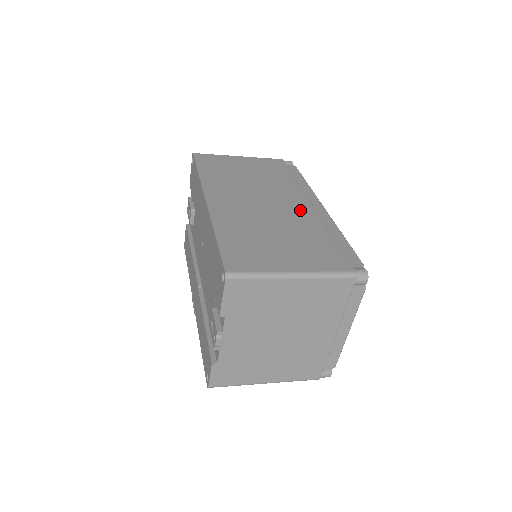
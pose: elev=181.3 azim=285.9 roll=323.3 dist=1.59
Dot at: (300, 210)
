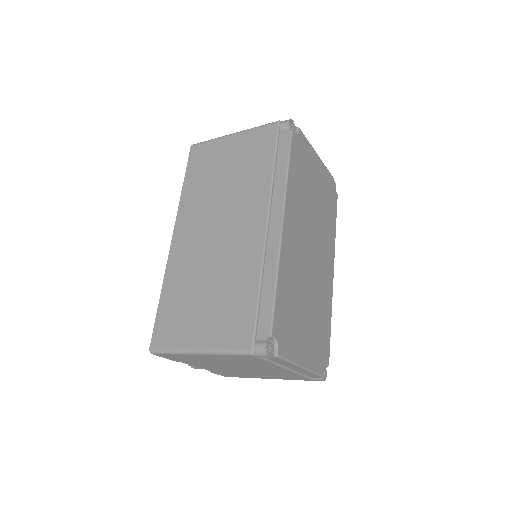
Dot at: (248, 239)
